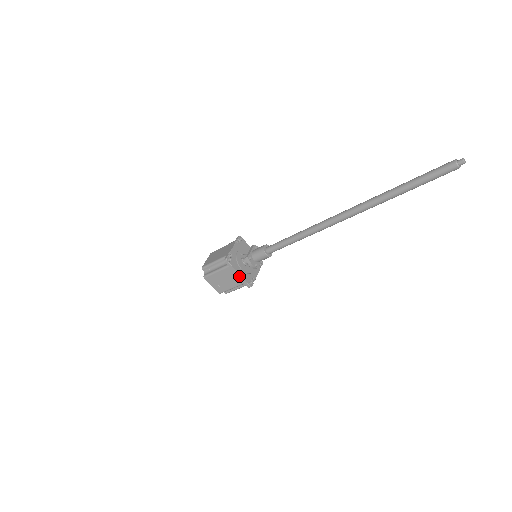
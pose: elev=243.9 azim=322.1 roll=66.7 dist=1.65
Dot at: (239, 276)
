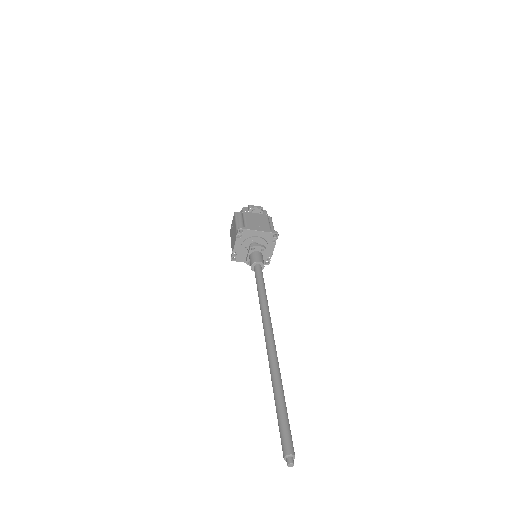
Dot at: occluded
